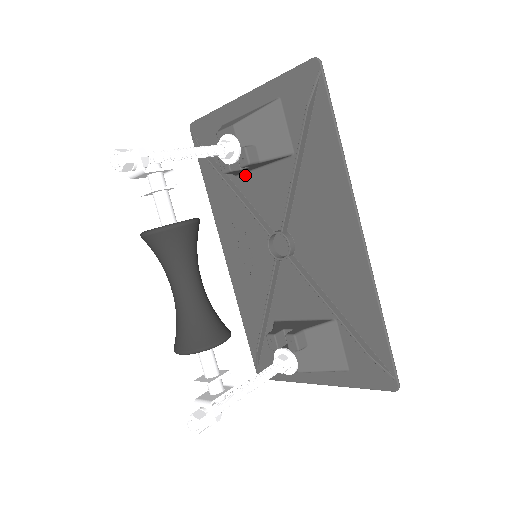
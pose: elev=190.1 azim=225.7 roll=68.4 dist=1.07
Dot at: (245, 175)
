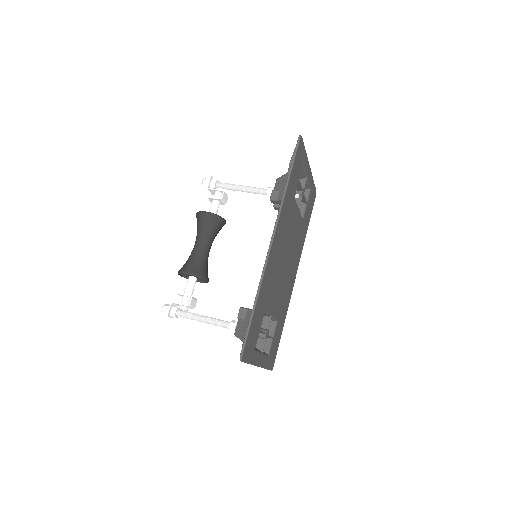
Dot at: occluded
